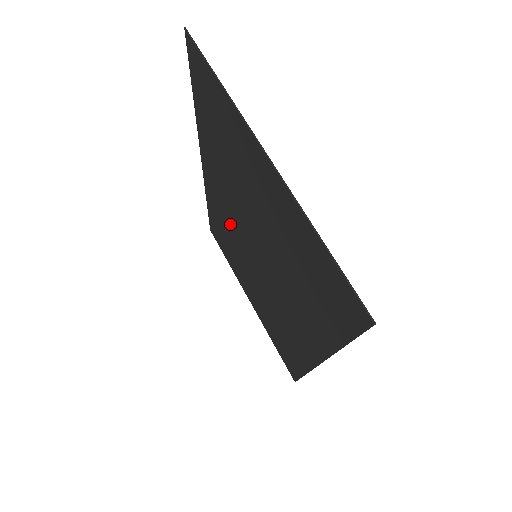
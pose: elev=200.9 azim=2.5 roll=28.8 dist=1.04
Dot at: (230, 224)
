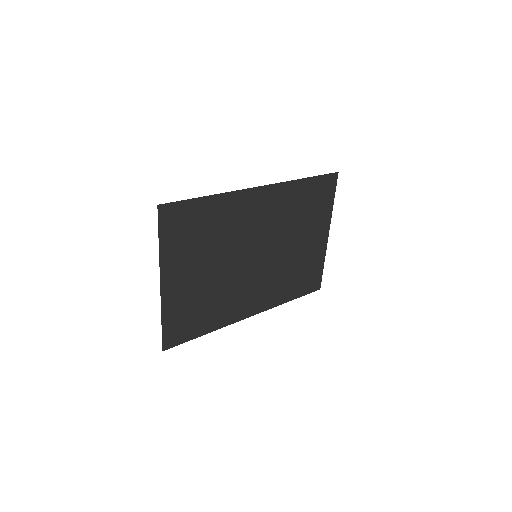
Dot at: (272, 222)
